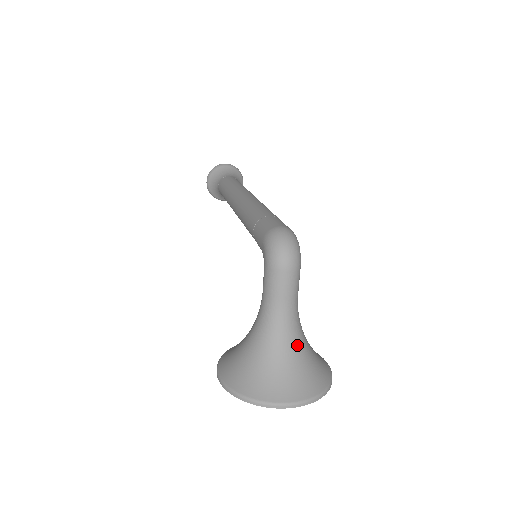
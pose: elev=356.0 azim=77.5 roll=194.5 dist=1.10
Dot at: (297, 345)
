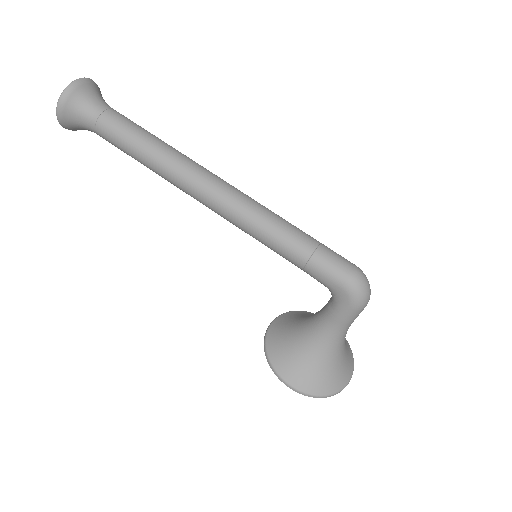
Dot at: occluded
